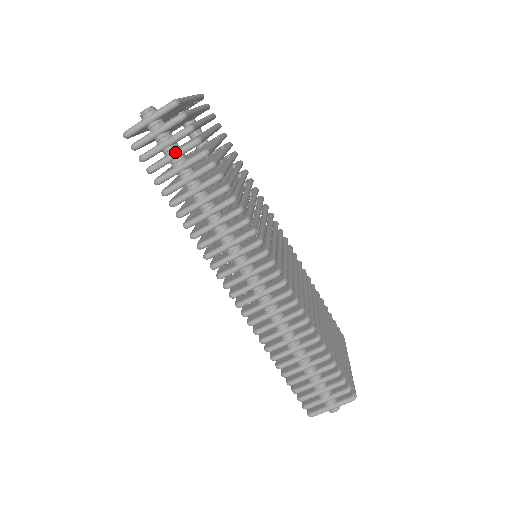
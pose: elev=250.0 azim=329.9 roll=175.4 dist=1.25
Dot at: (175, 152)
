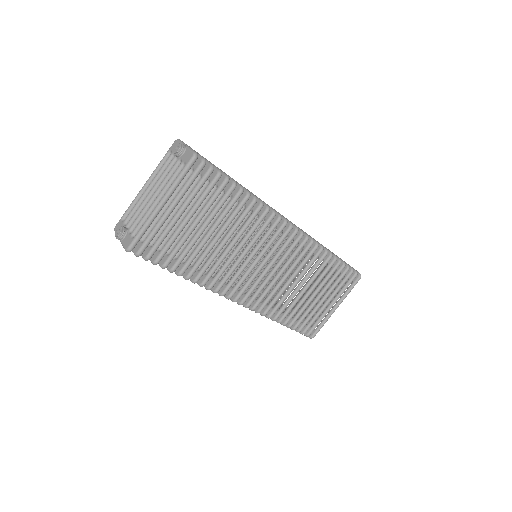
Dot at: occluded
